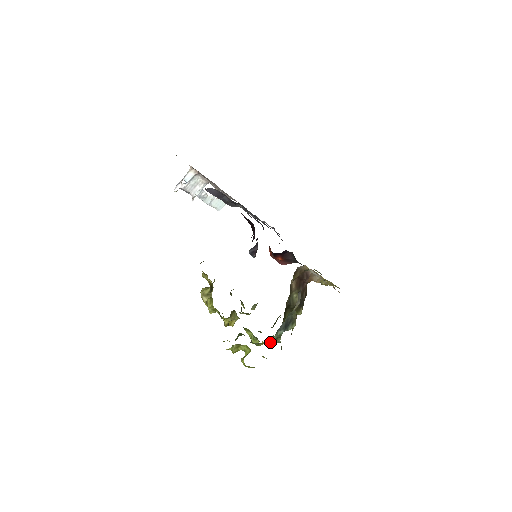
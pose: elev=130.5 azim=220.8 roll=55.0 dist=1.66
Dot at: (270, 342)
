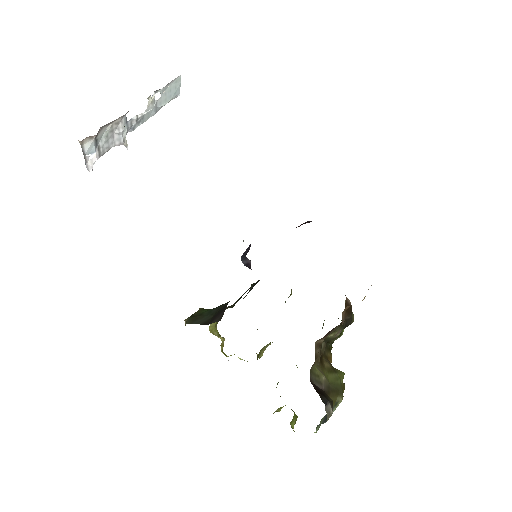
Dot at: occluded
